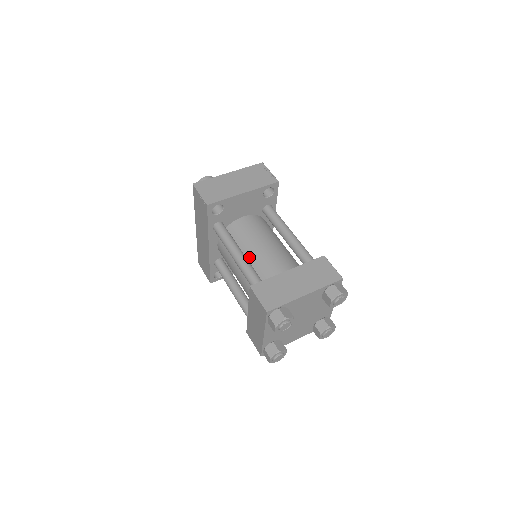
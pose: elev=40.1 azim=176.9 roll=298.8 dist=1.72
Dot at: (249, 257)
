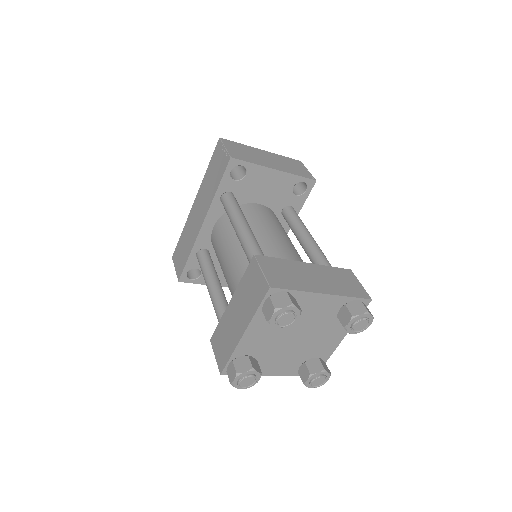
Dot at: occluded
